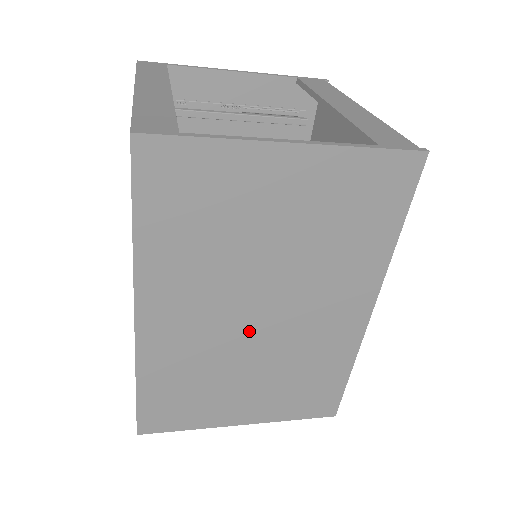
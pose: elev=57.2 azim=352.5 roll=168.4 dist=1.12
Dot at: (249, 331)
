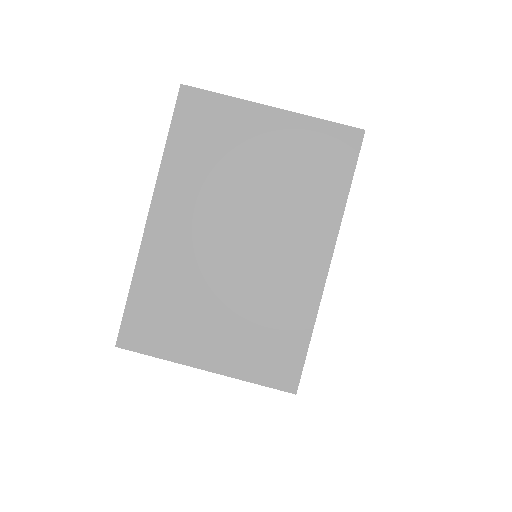
Dot at: (227, 255)
